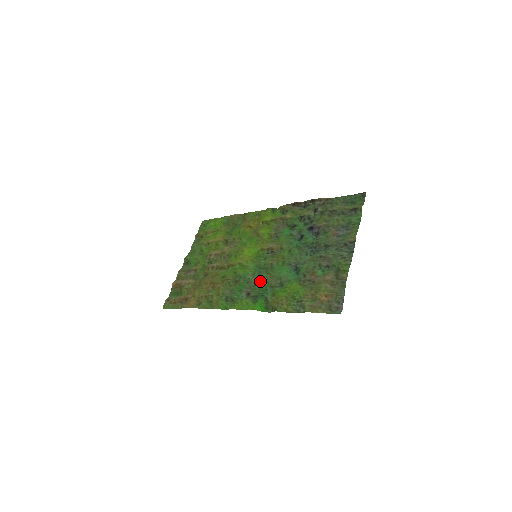
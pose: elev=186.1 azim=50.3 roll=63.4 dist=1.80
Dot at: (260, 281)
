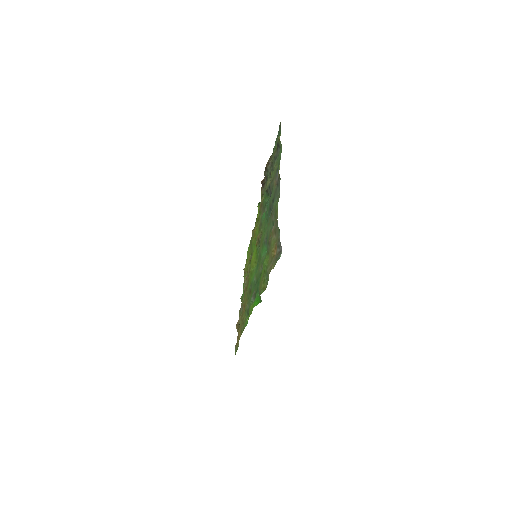
Dot at: (256, 277)
